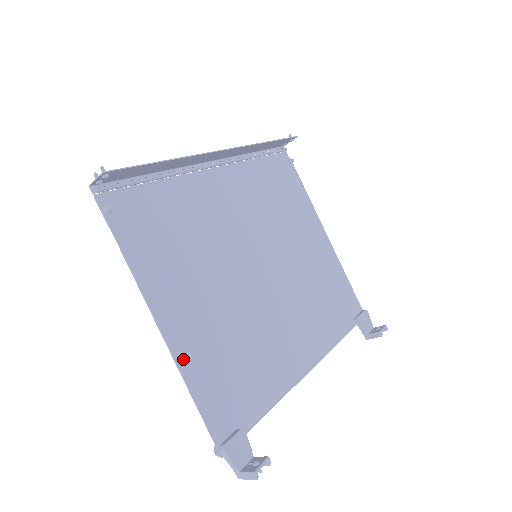
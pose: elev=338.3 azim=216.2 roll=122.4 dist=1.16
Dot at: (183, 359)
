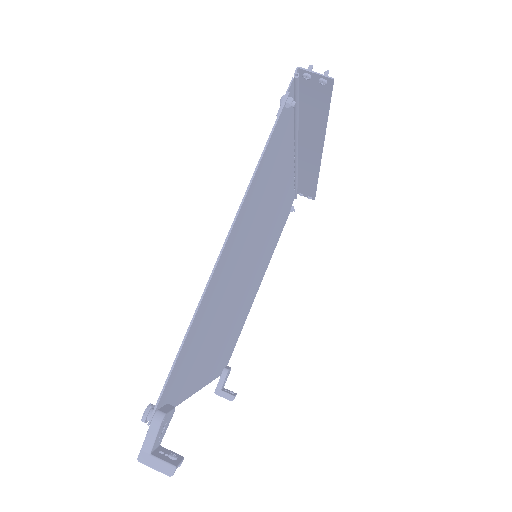
Dot at: (207, 294)
